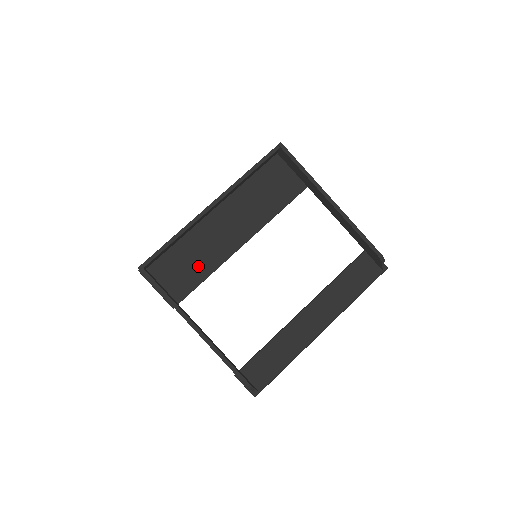
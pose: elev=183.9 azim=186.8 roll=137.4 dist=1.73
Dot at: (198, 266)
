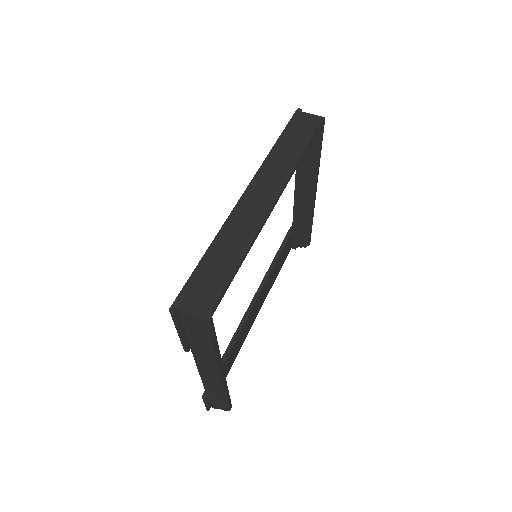
Dot at: occluded
